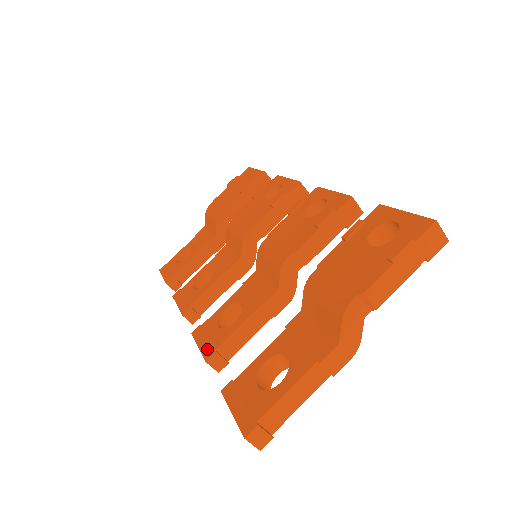
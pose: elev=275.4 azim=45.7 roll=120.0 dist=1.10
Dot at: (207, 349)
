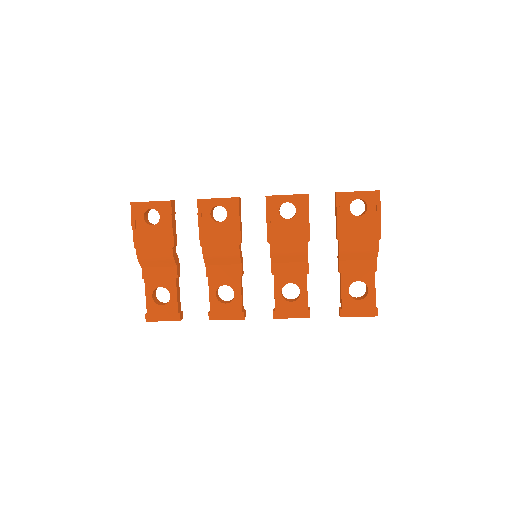
Dot at: (302, 314)
